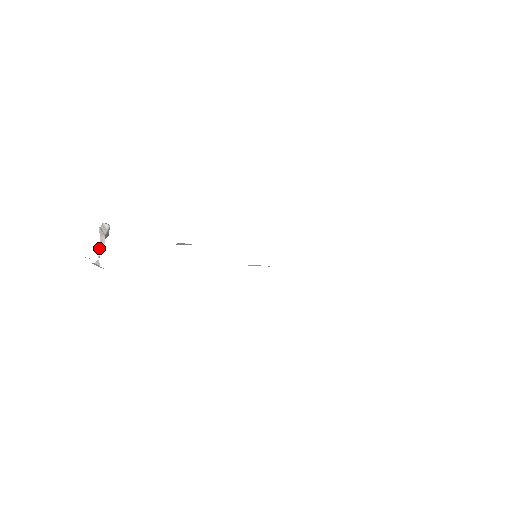
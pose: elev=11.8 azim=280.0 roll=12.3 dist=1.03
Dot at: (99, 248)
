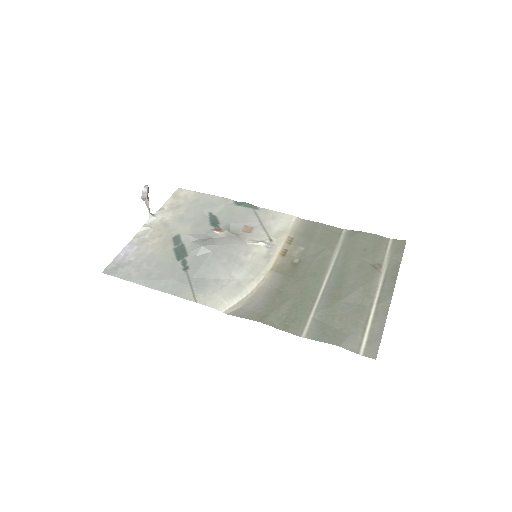
Dot at: (147, 207)
